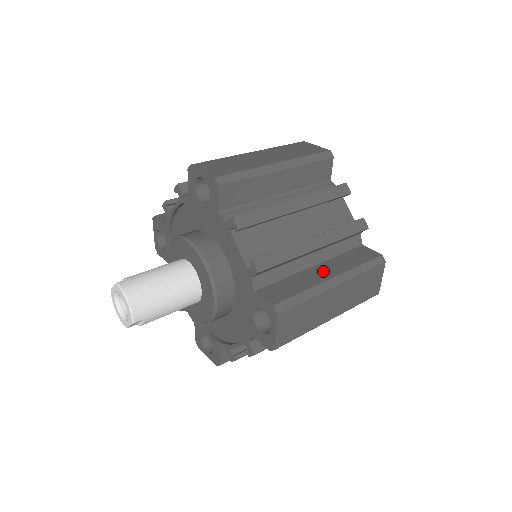
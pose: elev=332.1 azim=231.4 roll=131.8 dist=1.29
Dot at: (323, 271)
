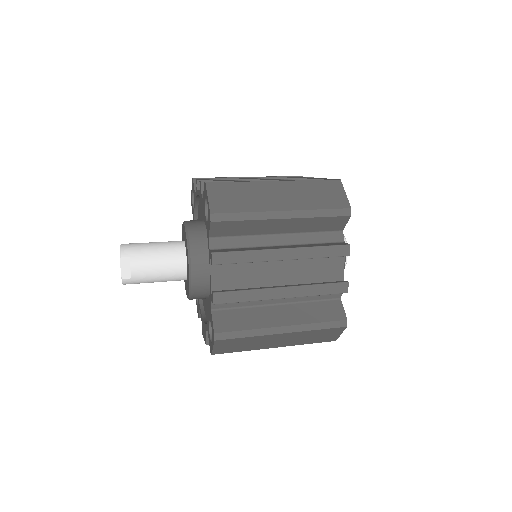
Dot at: occluded
